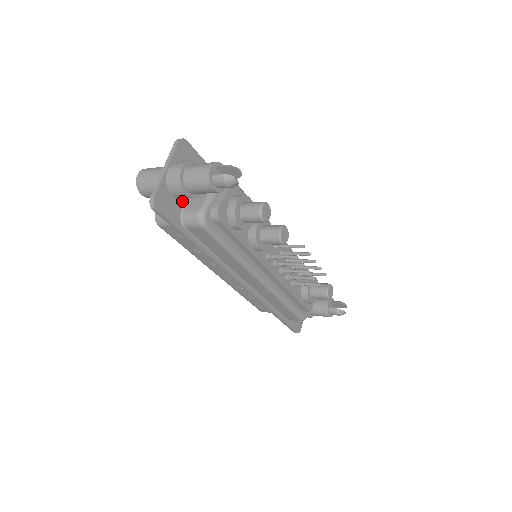
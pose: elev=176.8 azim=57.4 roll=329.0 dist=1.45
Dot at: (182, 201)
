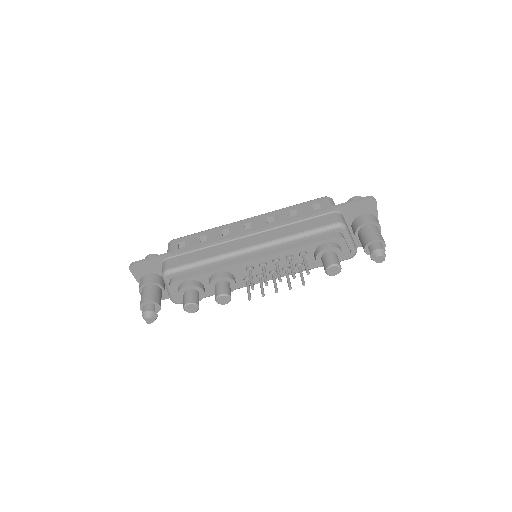
Dot at: occluded
